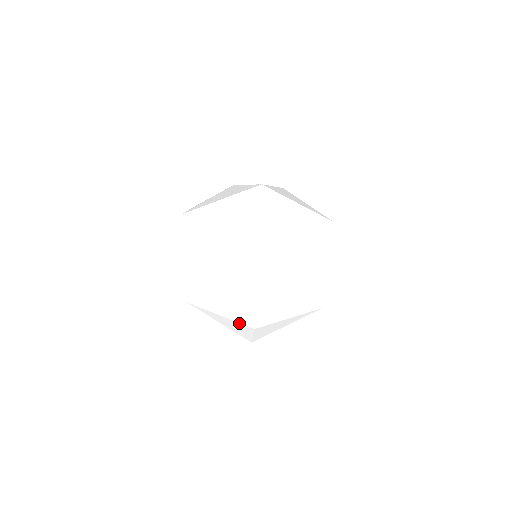
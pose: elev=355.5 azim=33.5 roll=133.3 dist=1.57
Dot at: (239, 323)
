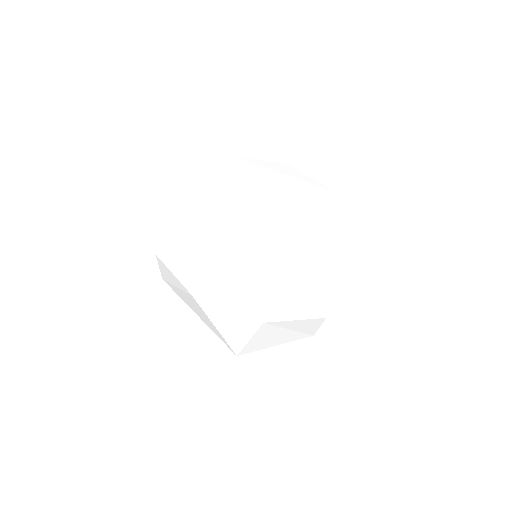
Dot at: occluded
